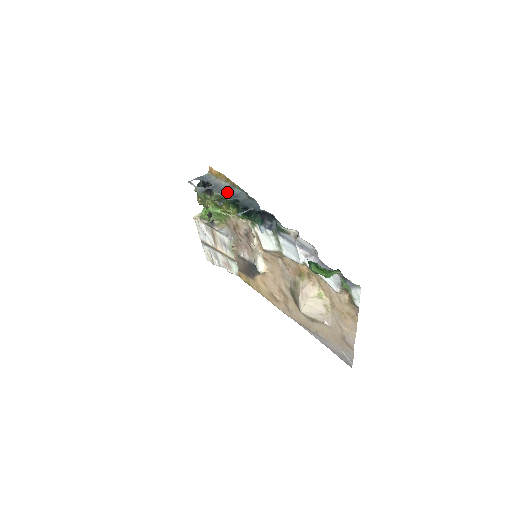
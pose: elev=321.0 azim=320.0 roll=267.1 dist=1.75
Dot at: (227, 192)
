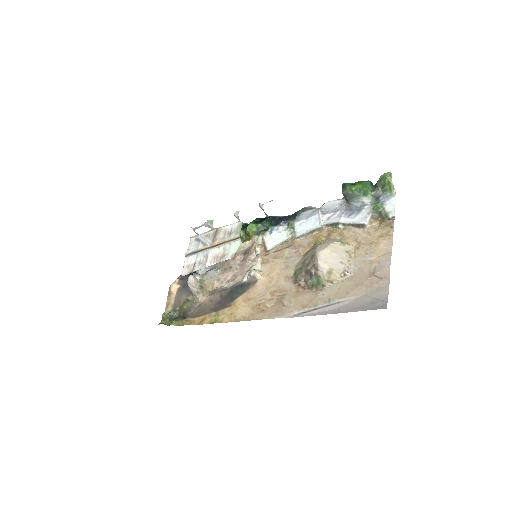
Dot at: occluded
